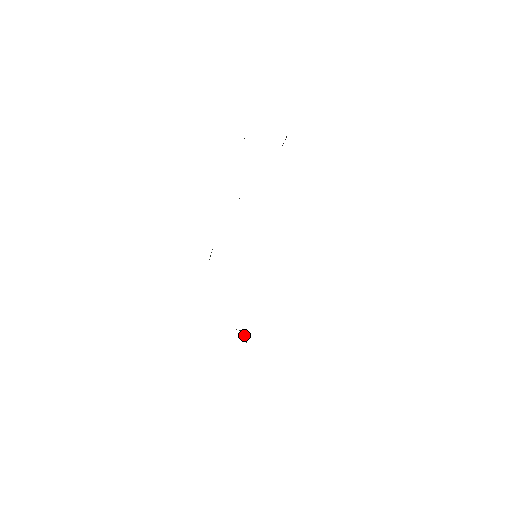
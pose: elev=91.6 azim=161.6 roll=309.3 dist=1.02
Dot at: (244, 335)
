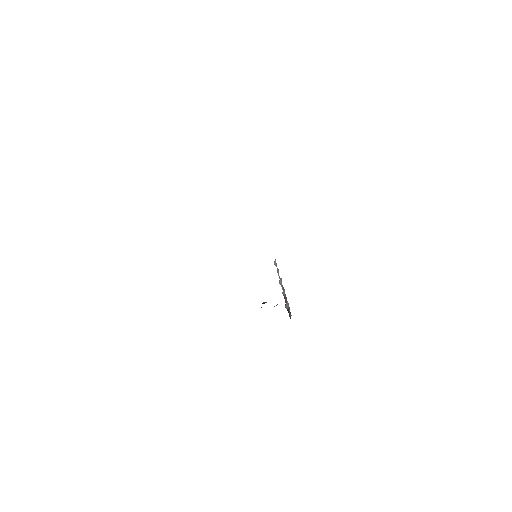
Dot at: occluded
